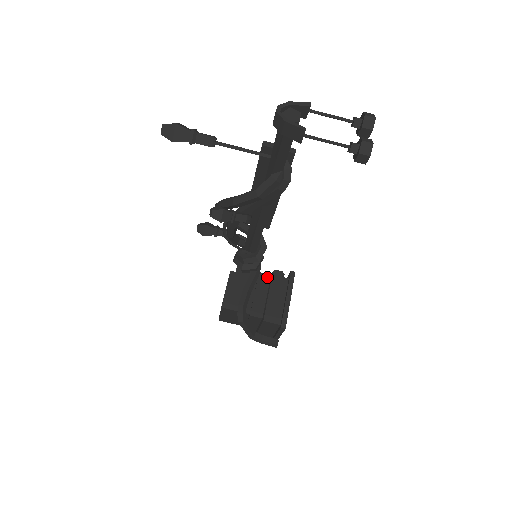
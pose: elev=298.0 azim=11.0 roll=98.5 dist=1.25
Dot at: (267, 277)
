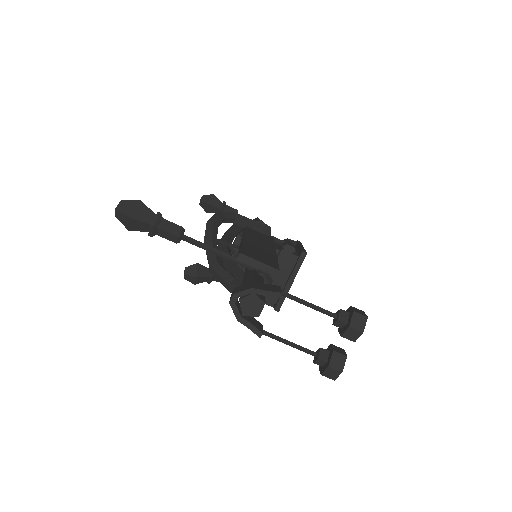
Dot at: (276, 249)
